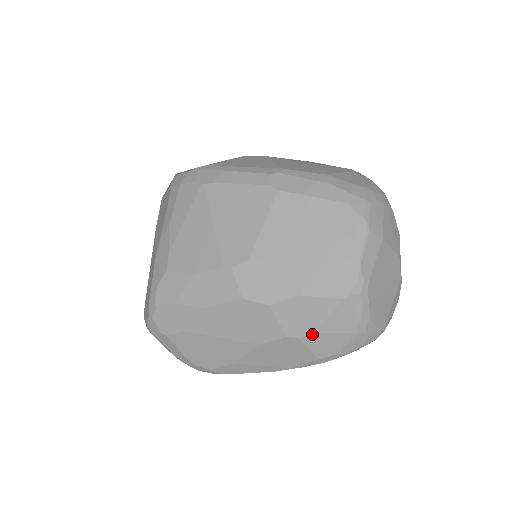
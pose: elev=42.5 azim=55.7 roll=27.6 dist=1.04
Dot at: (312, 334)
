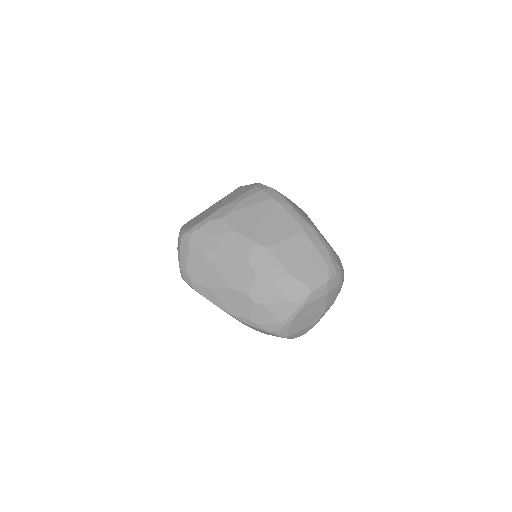
Dot at: (261, 304)
